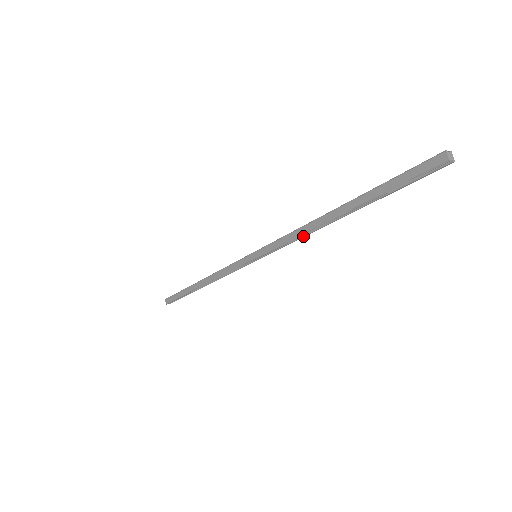
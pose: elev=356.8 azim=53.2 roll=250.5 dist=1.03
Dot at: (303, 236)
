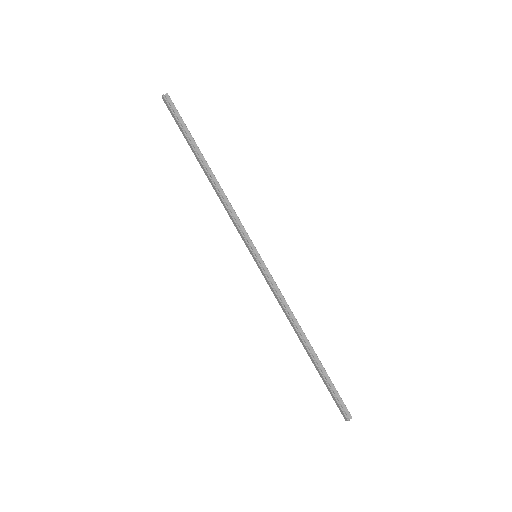
Dot at: (286, 309)
